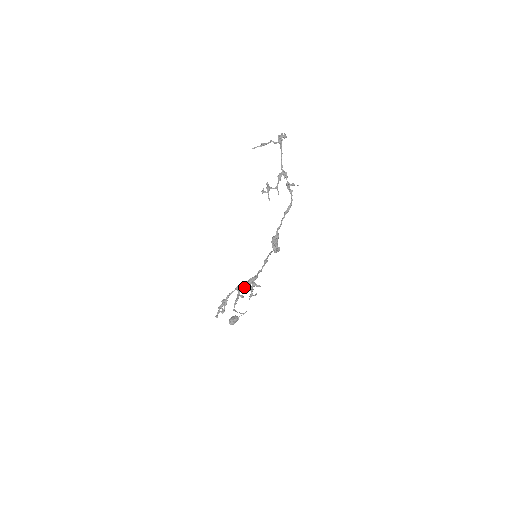
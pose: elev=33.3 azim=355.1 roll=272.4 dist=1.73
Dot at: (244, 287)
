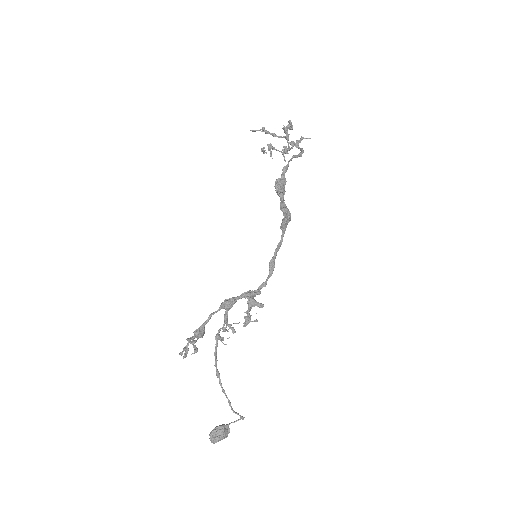
Dot at: (235, 300)
